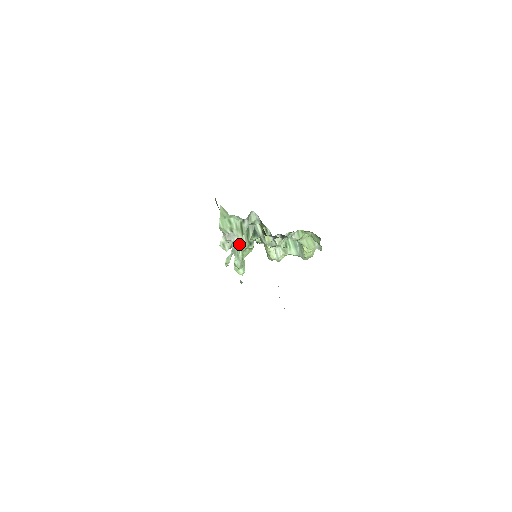
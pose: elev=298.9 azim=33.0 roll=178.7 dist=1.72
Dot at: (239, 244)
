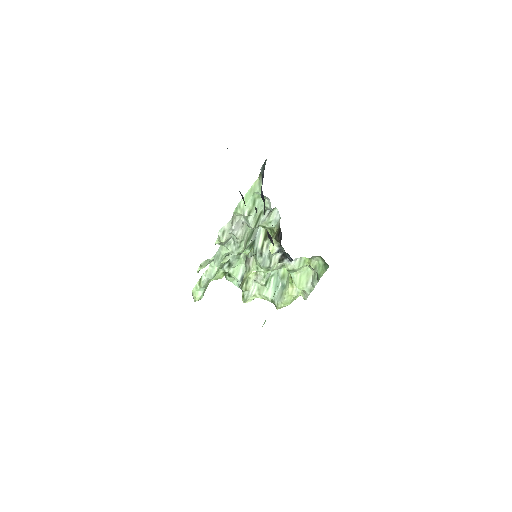
Dot at: (237, 242)
